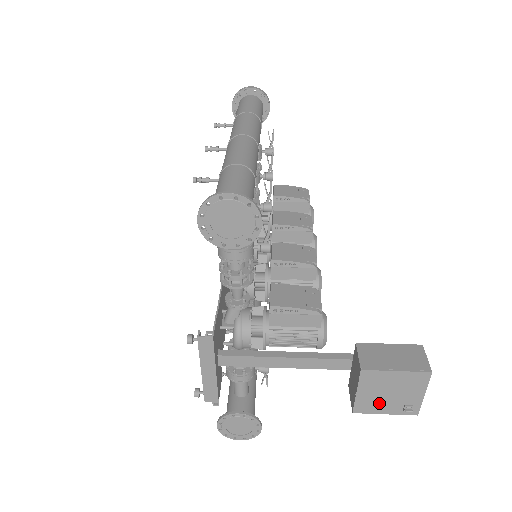
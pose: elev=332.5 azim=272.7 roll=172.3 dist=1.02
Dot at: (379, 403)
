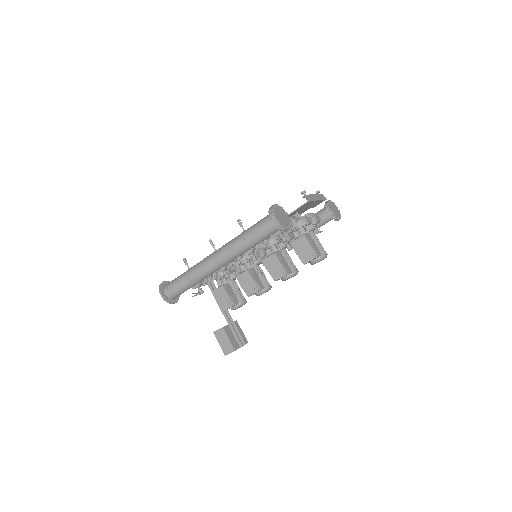
Dot at: occluded
